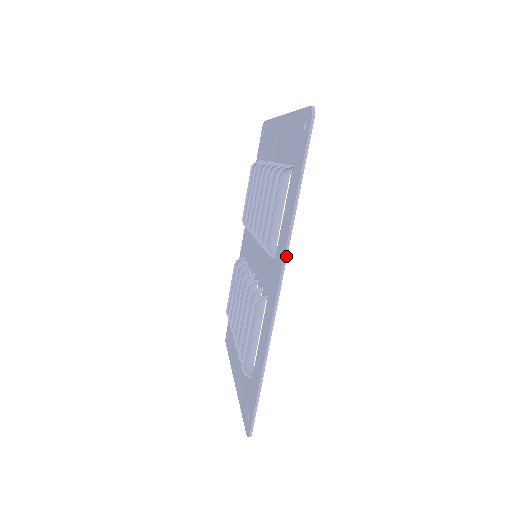
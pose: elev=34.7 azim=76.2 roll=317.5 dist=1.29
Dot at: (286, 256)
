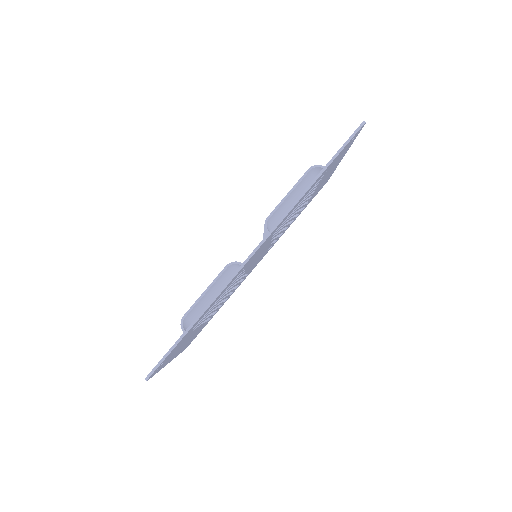
Dot at: (278, 224)
